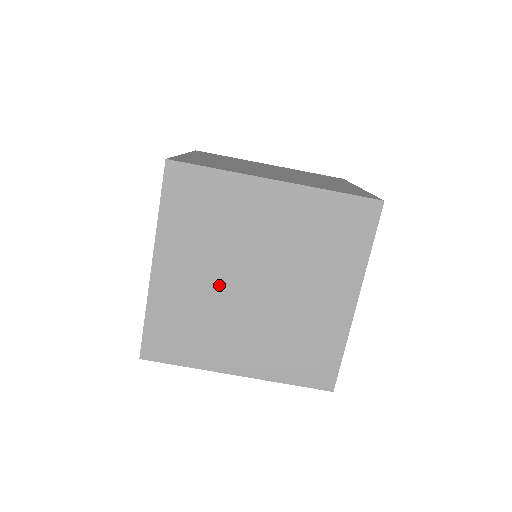
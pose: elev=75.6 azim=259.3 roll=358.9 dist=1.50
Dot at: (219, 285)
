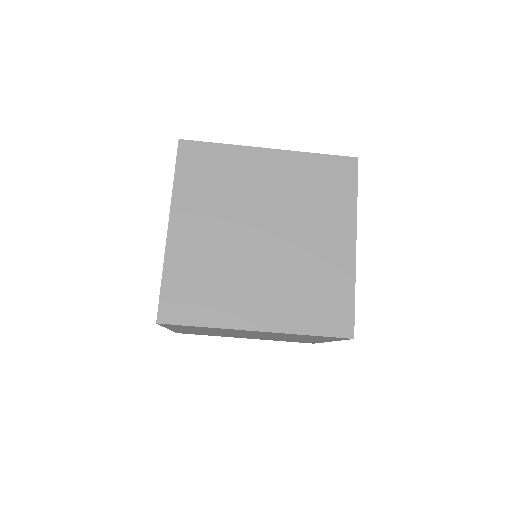
Dot at: (230, 240)
